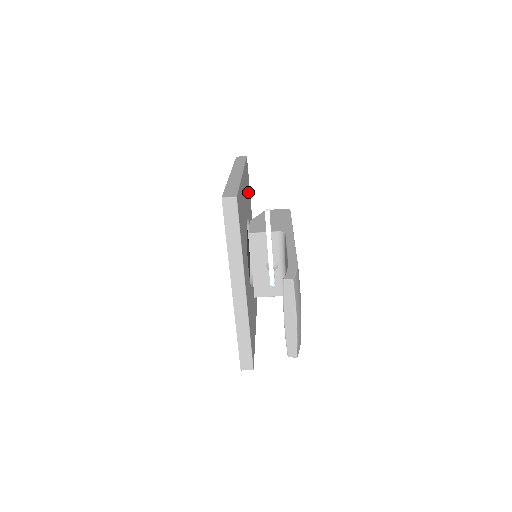
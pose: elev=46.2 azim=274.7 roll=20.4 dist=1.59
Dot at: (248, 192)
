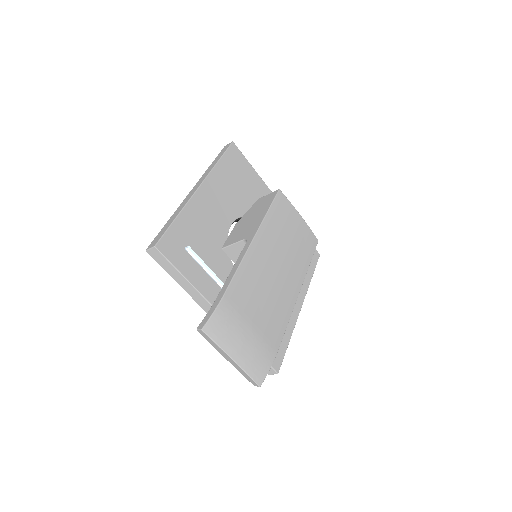
Dot at: (244, 181)
